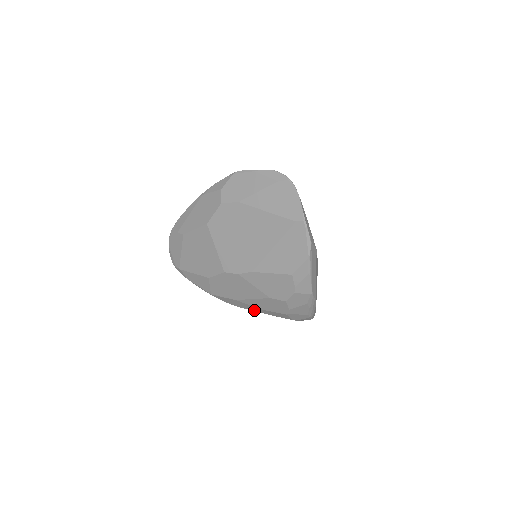
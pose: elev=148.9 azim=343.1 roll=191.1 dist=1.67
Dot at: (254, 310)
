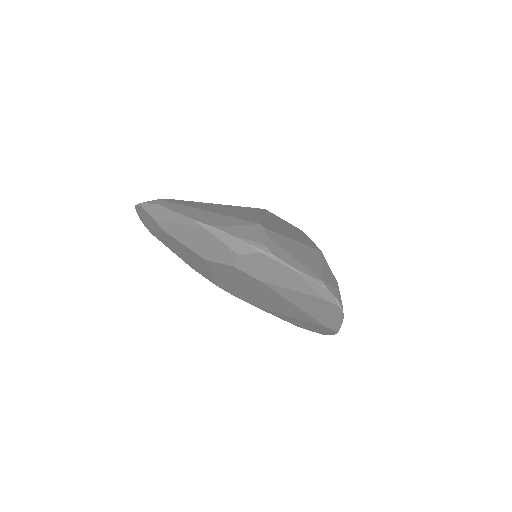
Dot at: occluded
